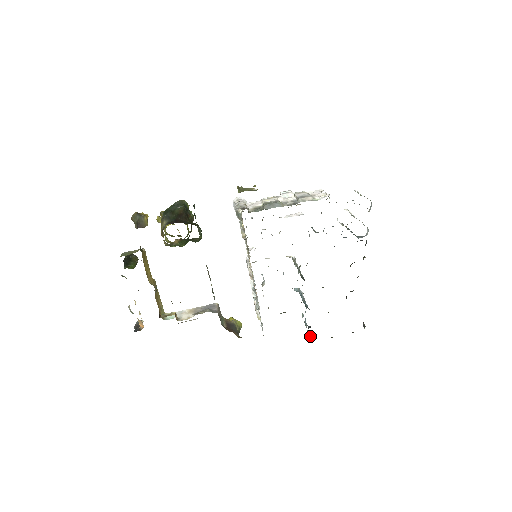
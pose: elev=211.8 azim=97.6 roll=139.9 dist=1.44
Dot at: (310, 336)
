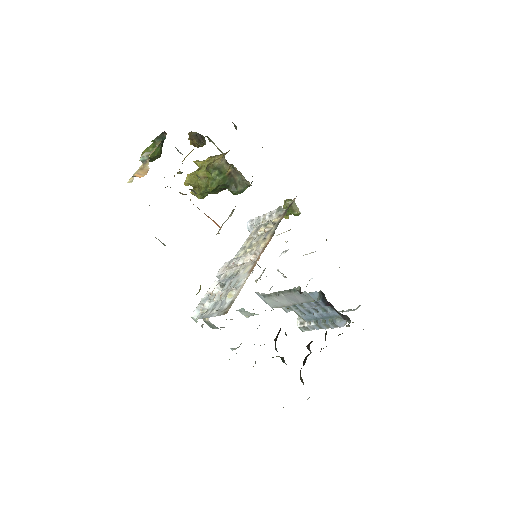
Dot at: (255, 362)
